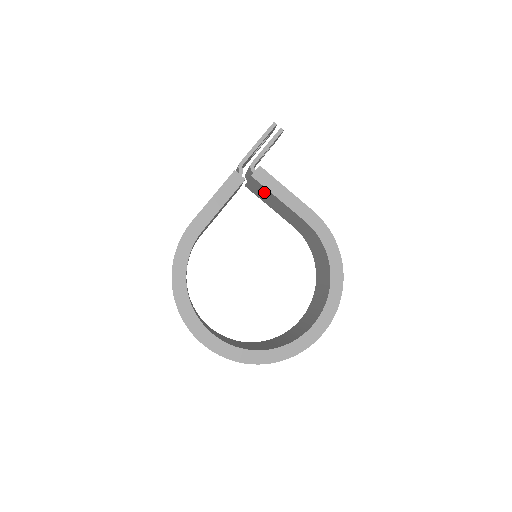
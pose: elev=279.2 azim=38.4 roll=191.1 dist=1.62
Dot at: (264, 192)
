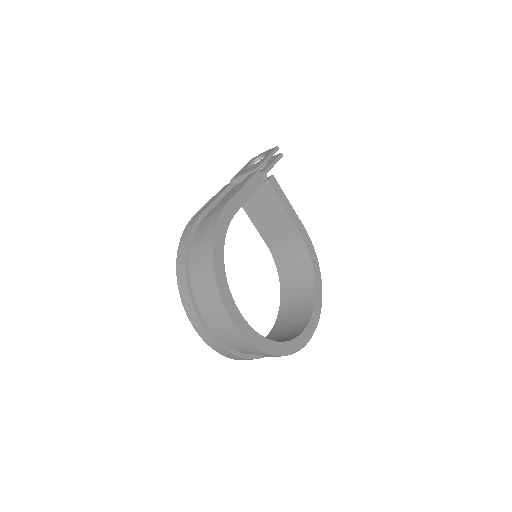
Dot at: (266, 200)
